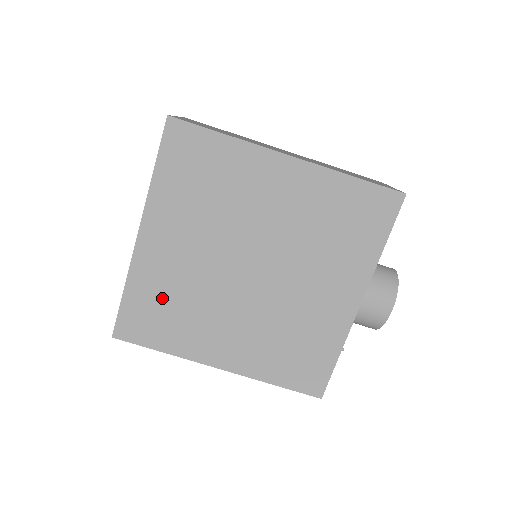
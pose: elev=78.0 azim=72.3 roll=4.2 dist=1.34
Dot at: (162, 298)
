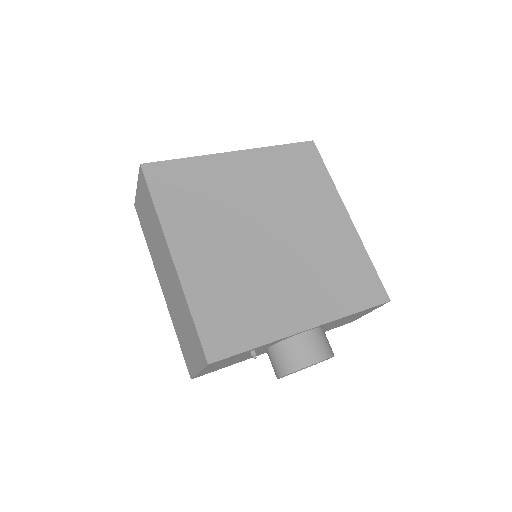
Dot at: (201, 186)
